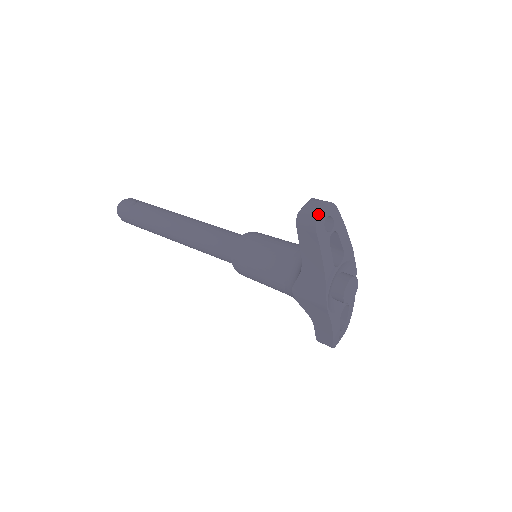
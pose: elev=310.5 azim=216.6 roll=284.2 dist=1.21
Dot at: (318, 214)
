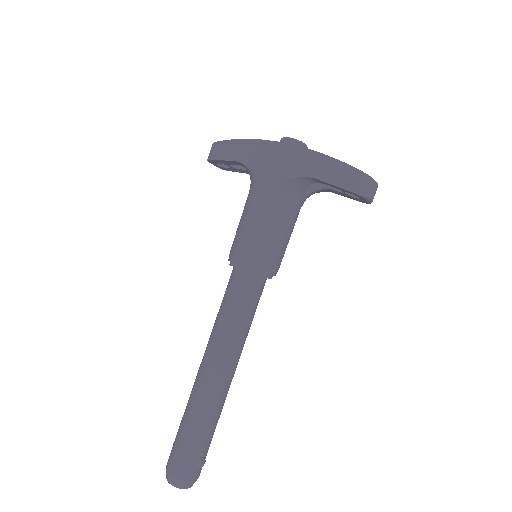
Dot at: occluded
